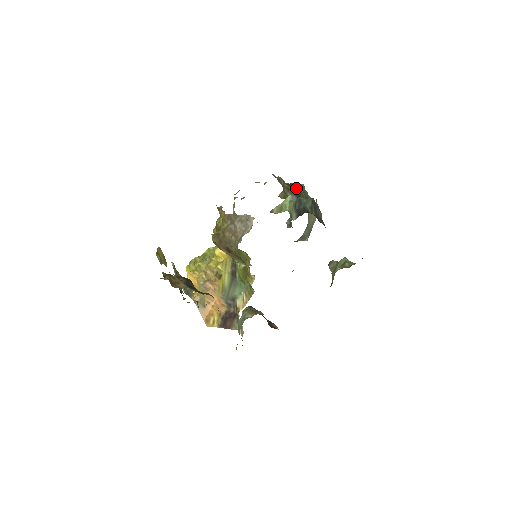
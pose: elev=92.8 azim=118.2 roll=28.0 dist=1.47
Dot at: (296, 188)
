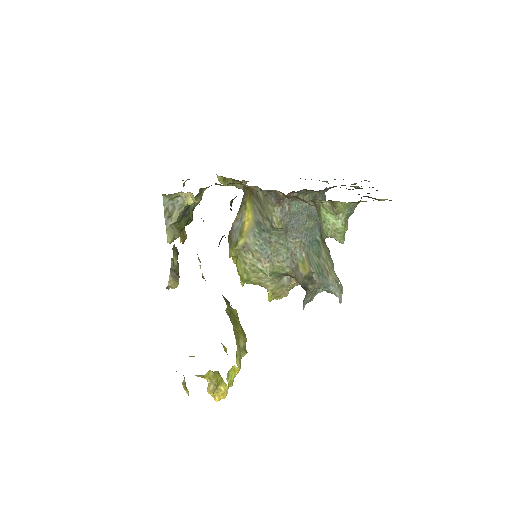
Dot at: occluded
